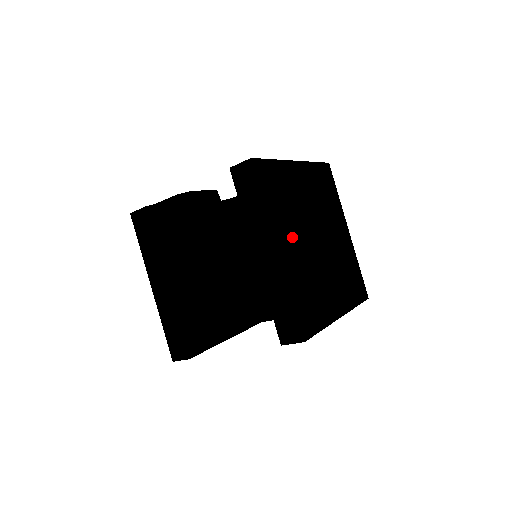
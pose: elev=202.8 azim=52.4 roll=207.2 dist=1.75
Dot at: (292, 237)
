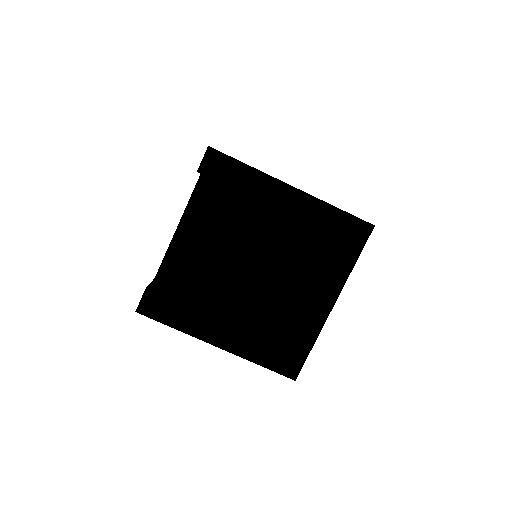
Dot at: occluded
